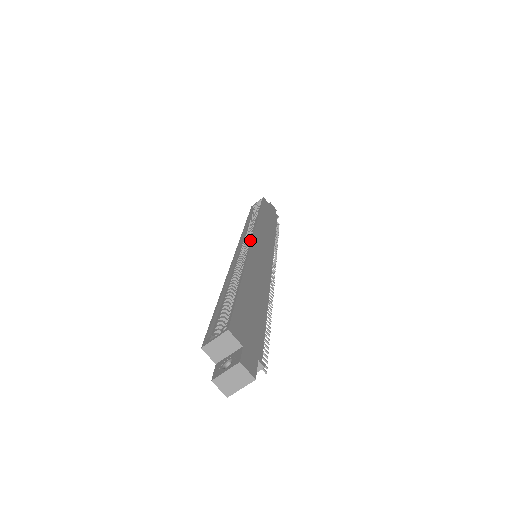
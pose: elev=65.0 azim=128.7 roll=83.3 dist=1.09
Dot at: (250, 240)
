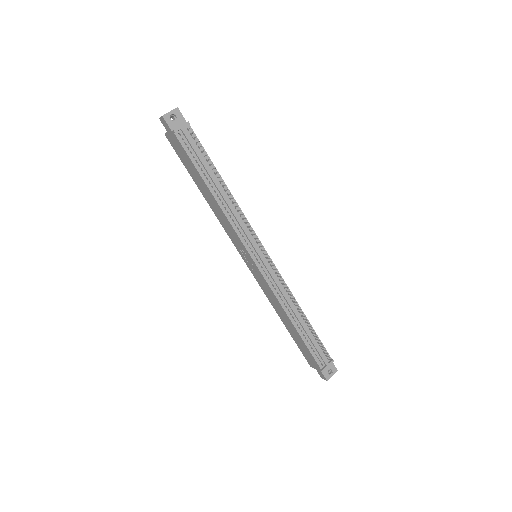
Dot at: occluded
